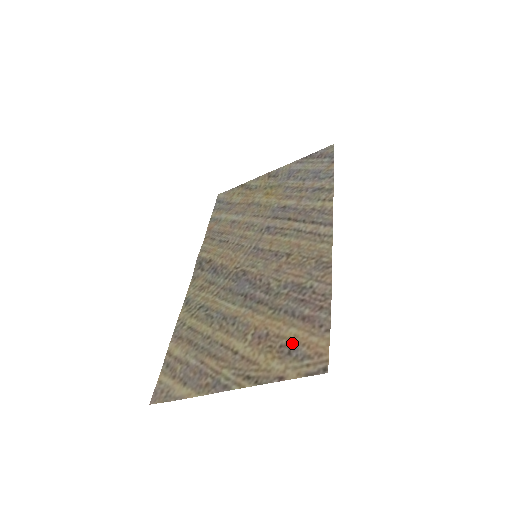
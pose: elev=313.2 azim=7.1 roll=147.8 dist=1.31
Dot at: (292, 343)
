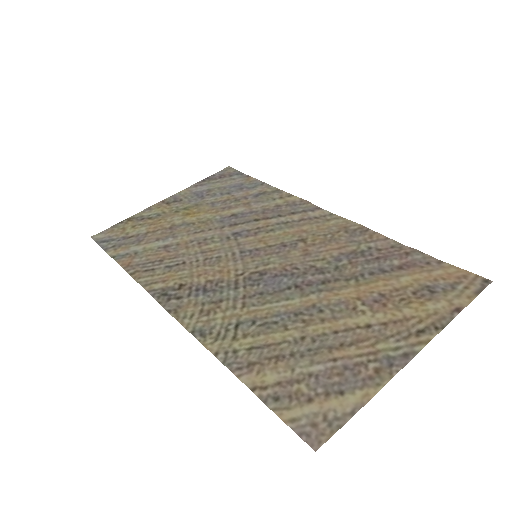
Dot at: (422, 285)
